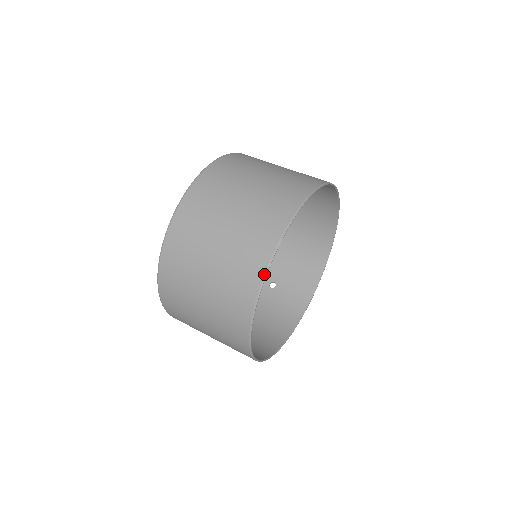
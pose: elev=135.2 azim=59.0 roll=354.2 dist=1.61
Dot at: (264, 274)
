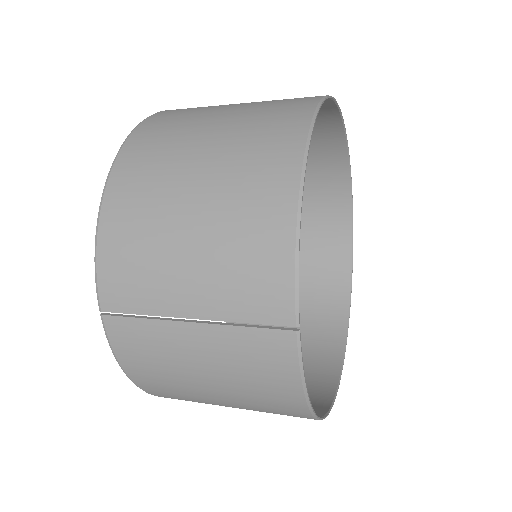
Dot at: (299, 186)
